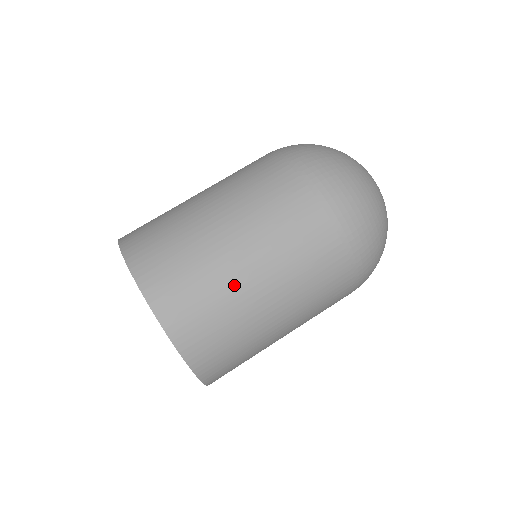
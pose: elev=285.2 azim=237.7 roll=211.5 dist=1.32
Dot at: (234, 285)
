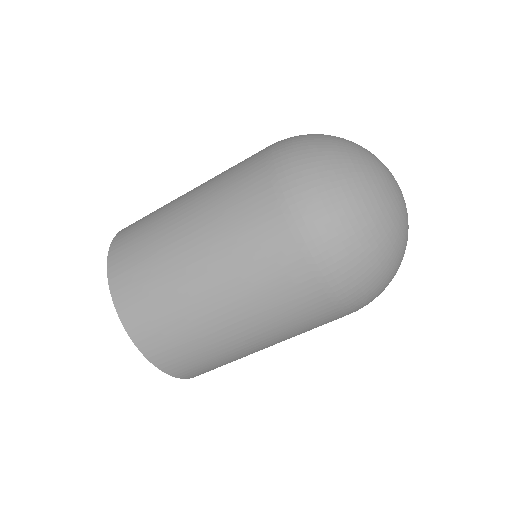
Dot at: (209, 330)
